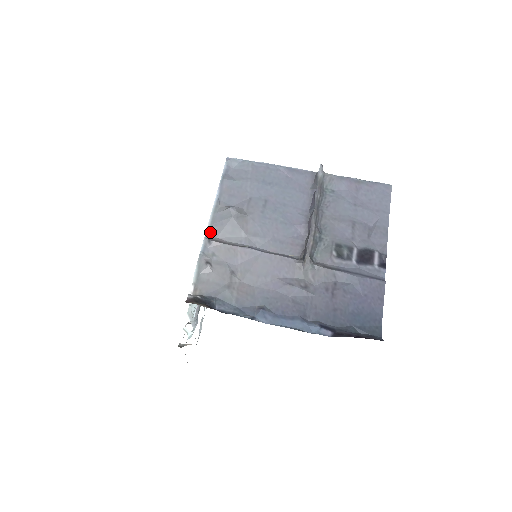
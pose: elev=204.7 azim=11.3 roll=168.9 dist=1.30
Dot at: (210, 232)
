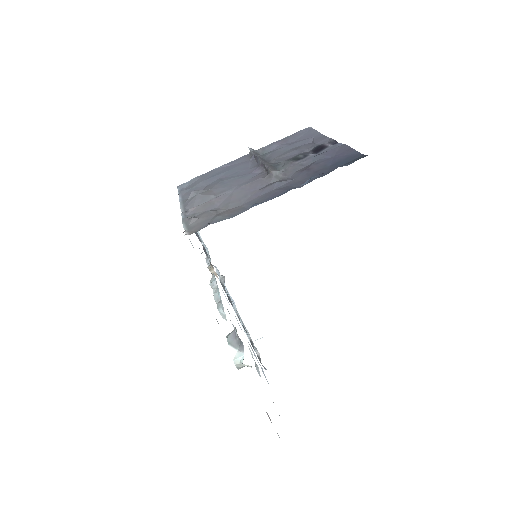
Dot at: occluded
